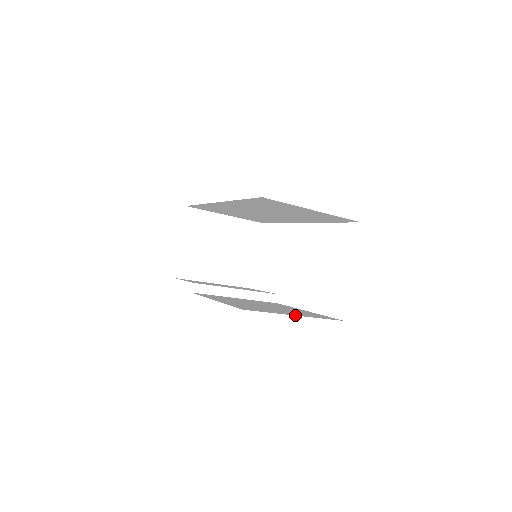
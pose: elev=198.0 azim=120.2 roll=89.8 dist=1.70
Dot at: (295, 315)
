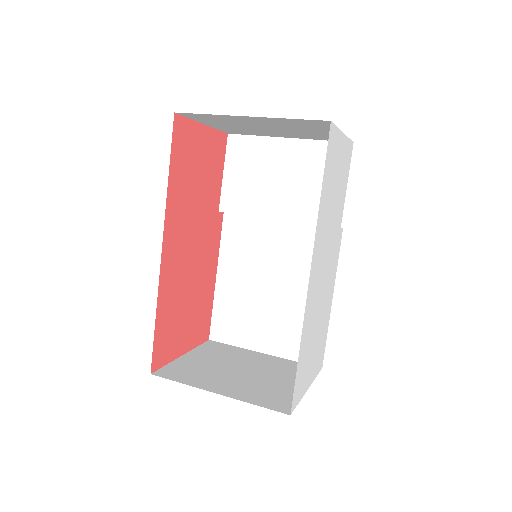
Dot at: (261, 353)
